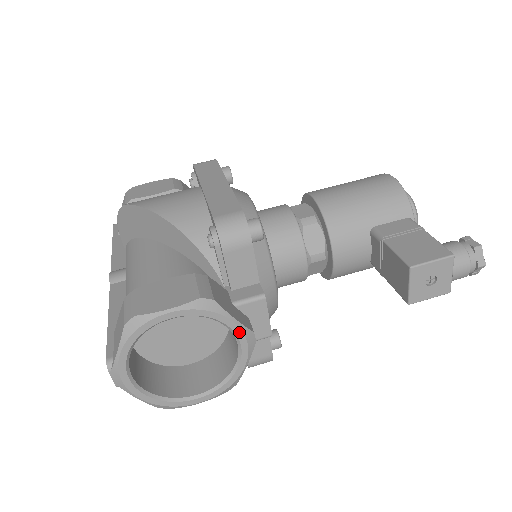
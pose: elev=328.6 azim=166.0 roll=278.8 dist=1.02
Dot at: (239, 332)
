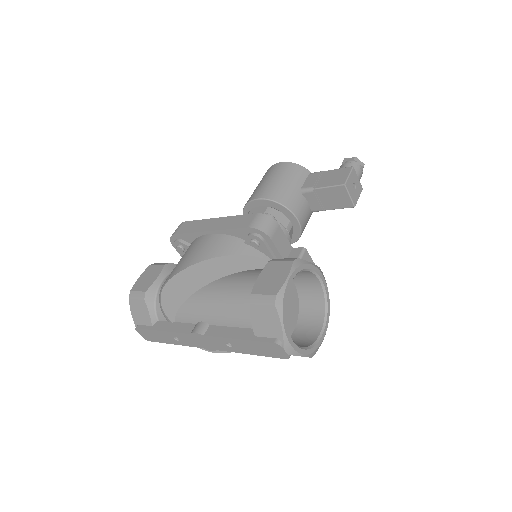
Dot at: (317, 270)
